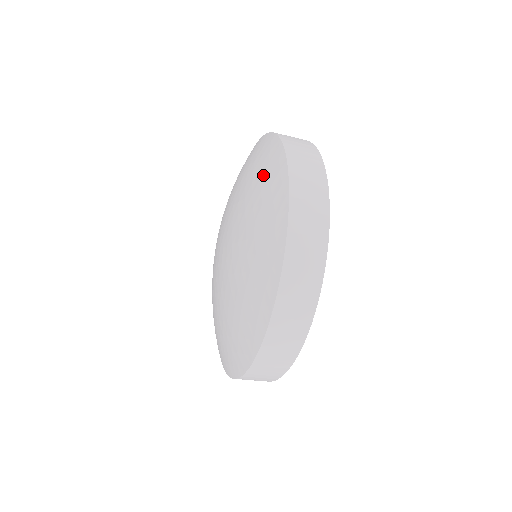
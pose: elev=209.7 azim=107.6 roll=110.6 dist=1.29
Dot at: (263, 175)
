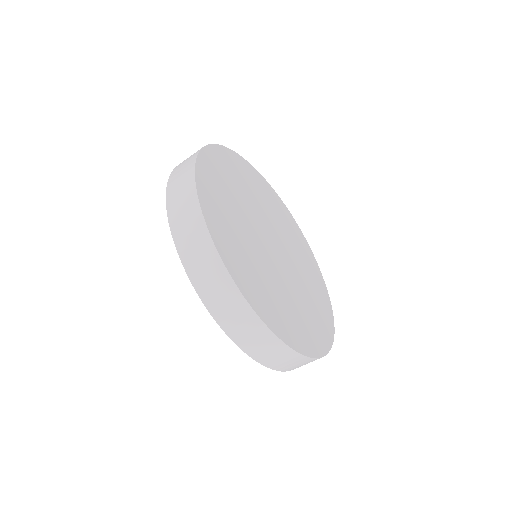
Dot at: occluded
